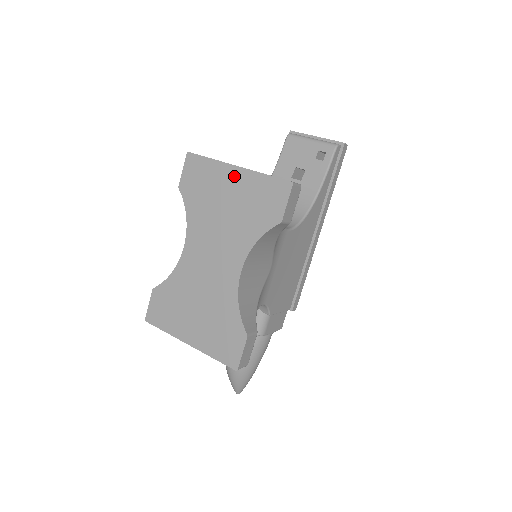
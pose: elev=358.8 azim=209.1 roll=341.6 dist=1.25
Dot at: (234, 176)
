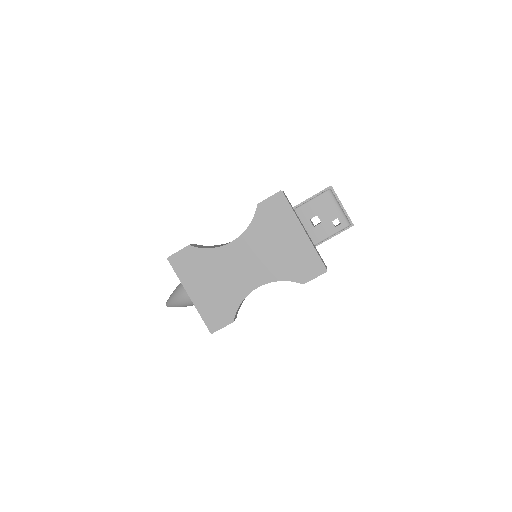
Dot at: (298, 234)
